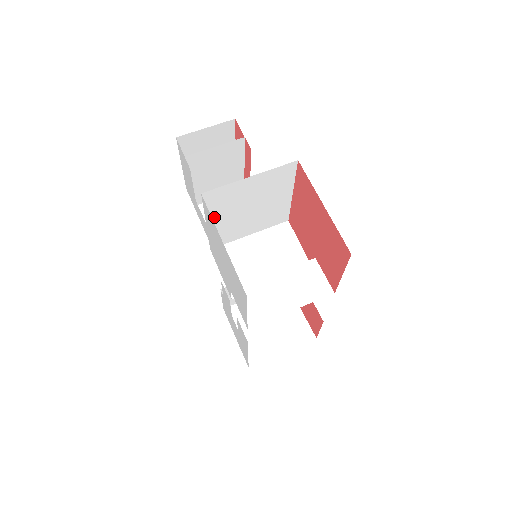
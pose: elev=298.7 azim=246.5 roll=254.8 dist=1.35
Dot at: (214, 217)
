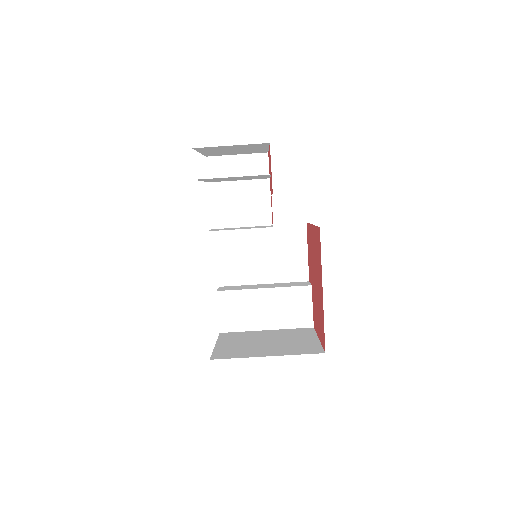
Dot at: (217, 230)
